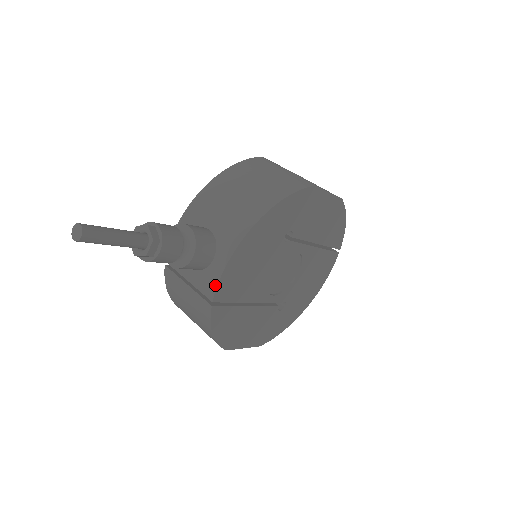
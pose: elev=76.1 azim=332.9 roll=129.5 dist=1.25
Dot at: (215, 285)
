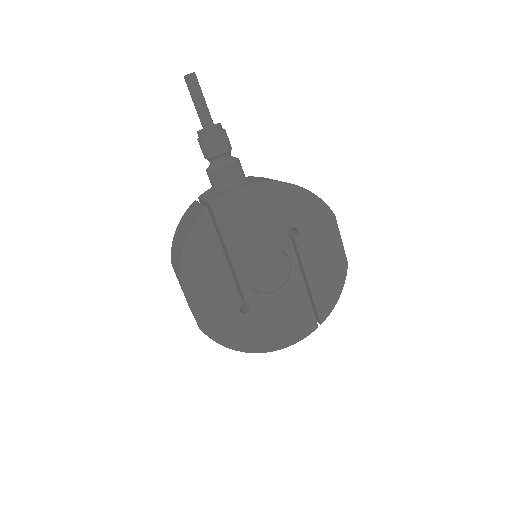
Dot at: (223, 195)
